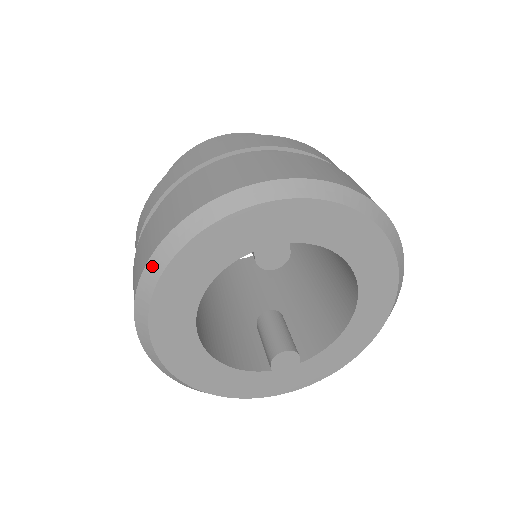
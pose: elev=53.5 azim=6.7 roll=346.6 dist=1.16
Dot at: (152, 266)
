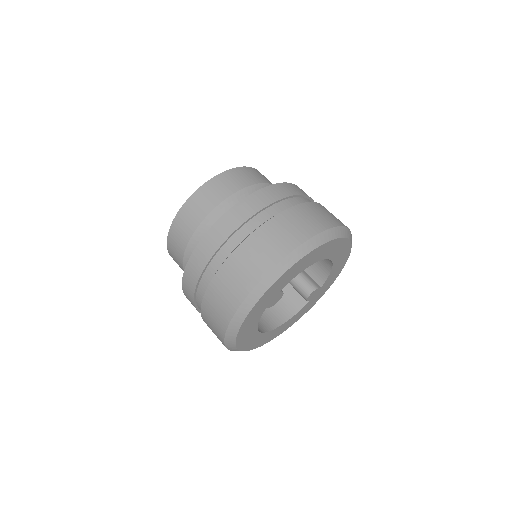
Dot at: (228, 345)
